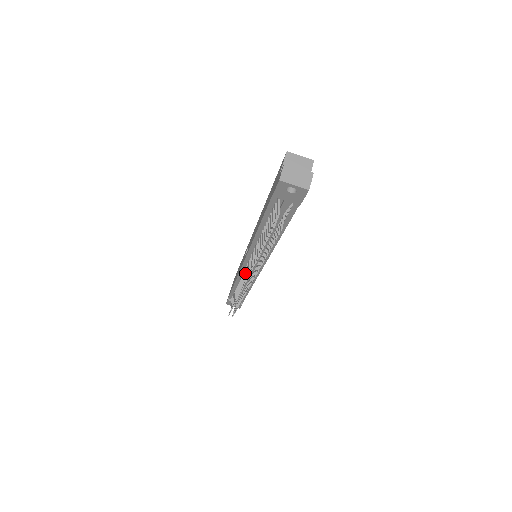
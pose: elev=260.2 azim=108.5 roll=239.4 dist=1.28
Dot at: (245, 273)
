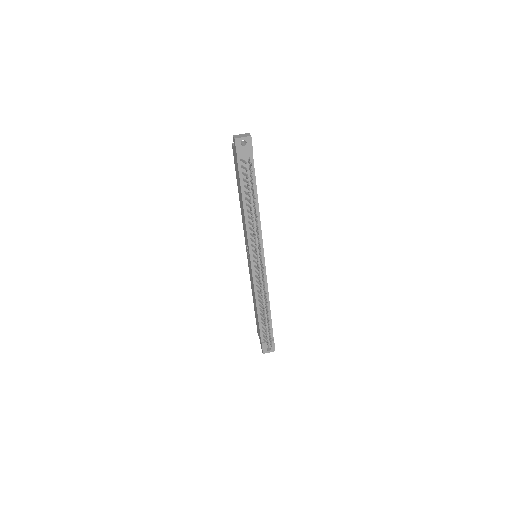
Dot at: (256, 272)
